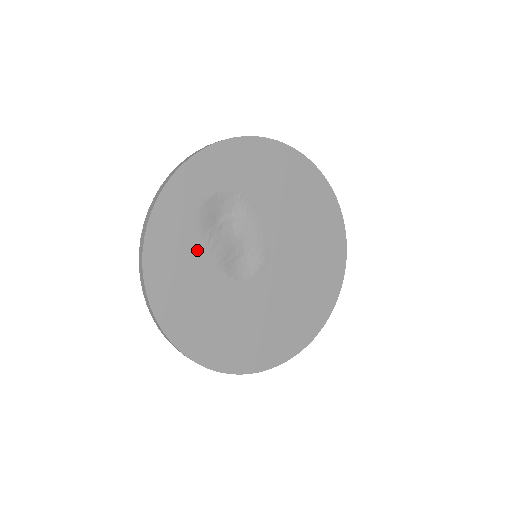
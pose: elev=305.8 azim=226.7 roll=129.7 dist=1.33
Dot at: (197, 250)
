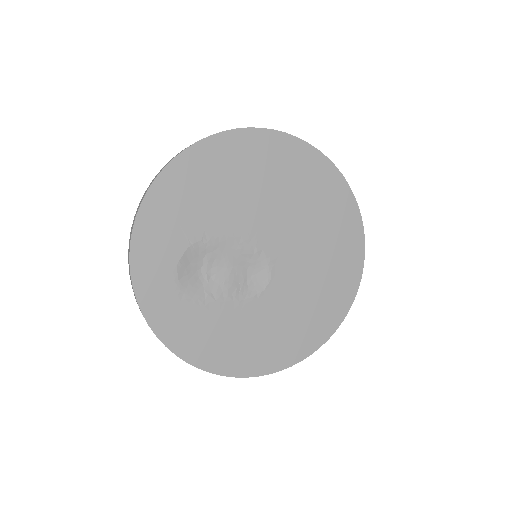
Dot at: (214, 314)
